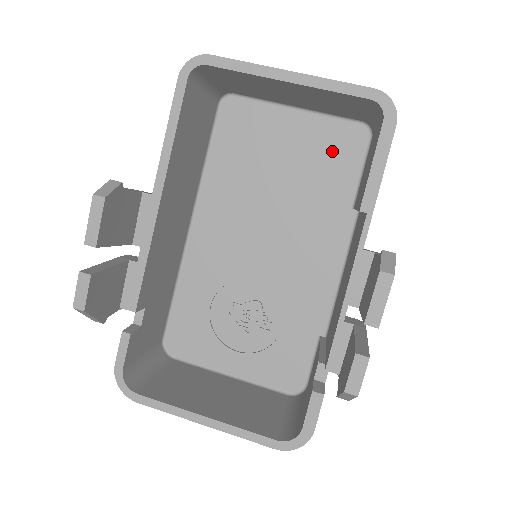
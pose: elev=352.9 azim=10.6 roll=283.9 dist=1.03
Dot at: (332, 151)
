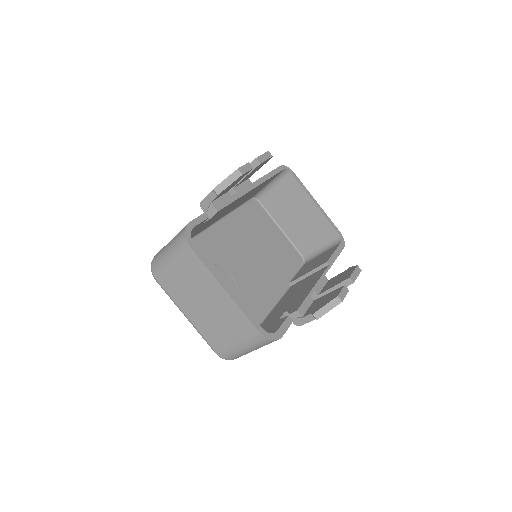
Dot at: (288, 255)
